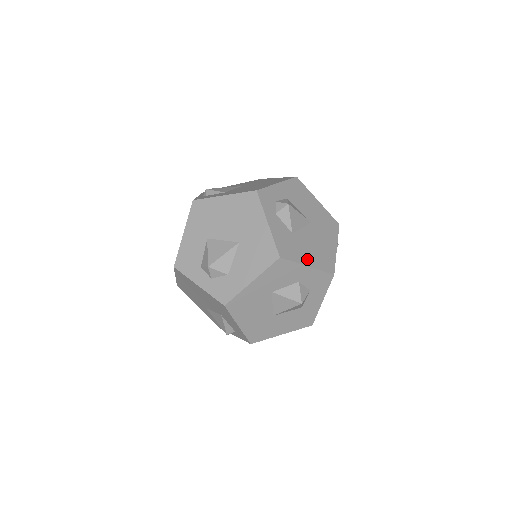
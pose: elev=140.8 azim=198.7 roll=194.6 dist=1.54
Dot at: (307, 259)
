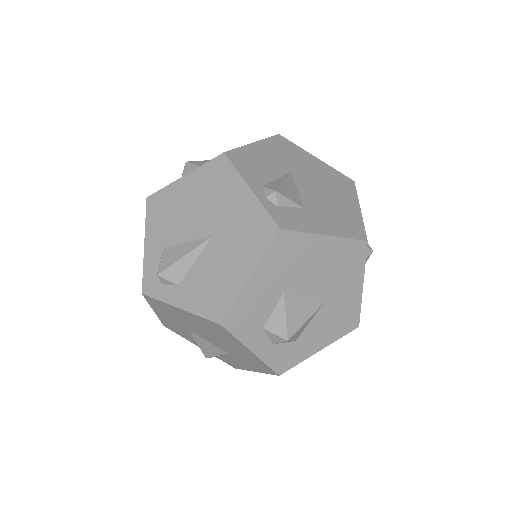
Dot at: occluded
